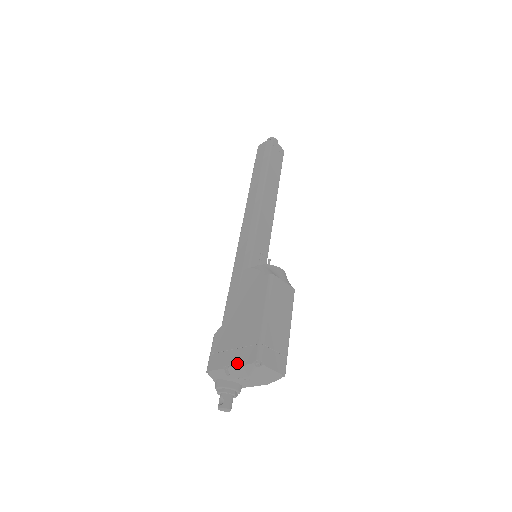
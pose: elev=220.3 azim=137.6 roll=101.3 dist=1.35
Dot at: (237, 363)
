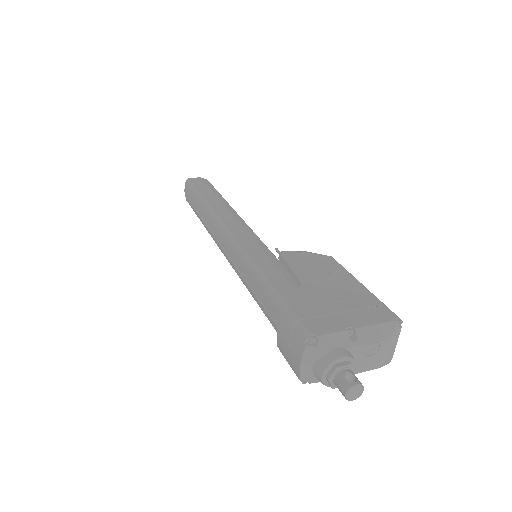
Dot at: (368, 322)
